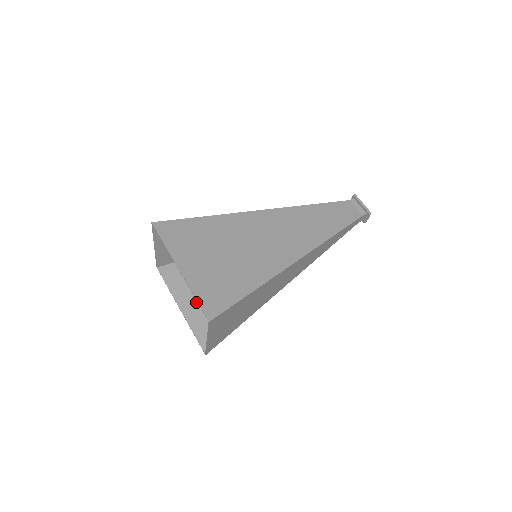
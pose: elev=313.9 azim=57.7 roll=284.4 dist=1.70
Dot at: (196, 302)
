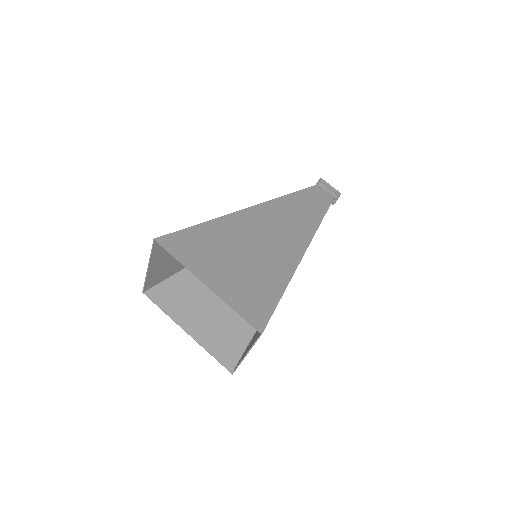
Dot at: (202, 320)
